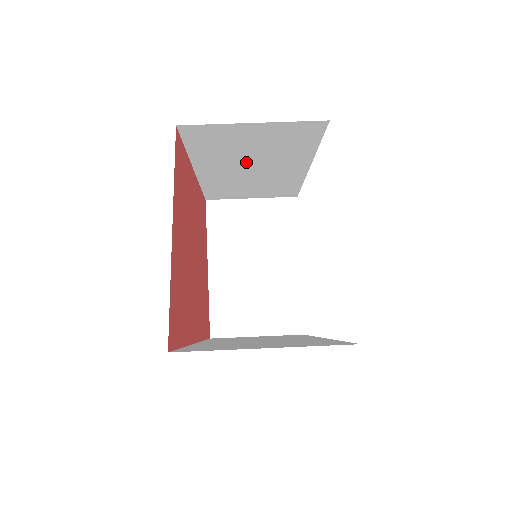
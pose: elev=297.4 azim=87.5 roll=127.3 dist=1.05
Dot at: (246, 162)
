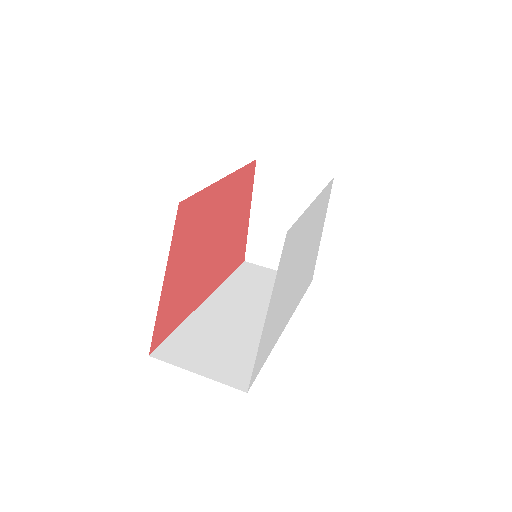
Dot at: occluded
